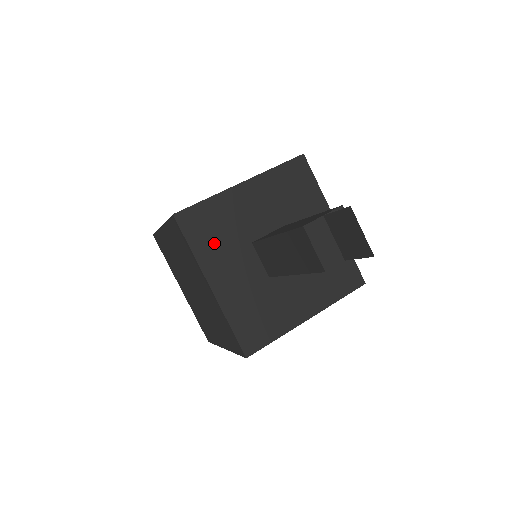
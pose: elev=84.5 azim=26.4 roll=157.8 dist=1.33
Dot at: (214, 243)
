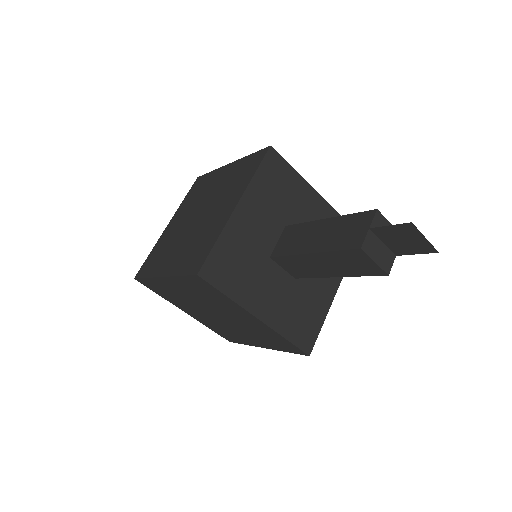
Dot at: (242, 278)
